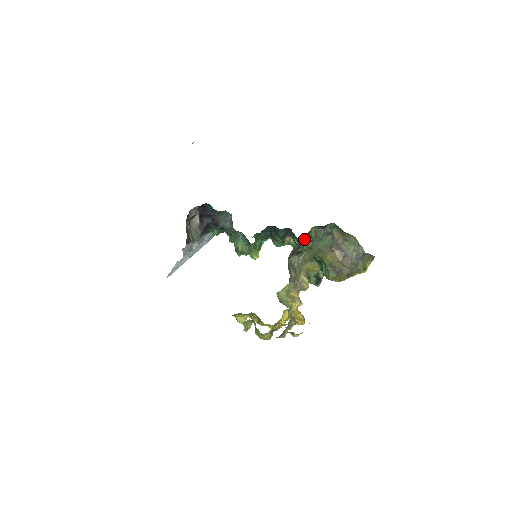
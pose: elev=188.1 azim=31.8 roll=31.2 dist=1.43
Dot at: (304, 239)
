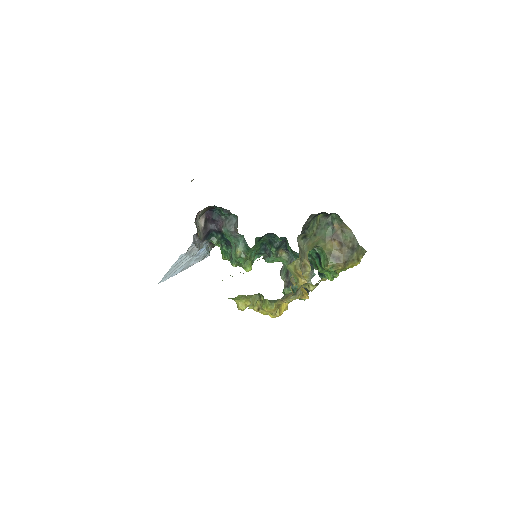
Dot at: (311, 223)
